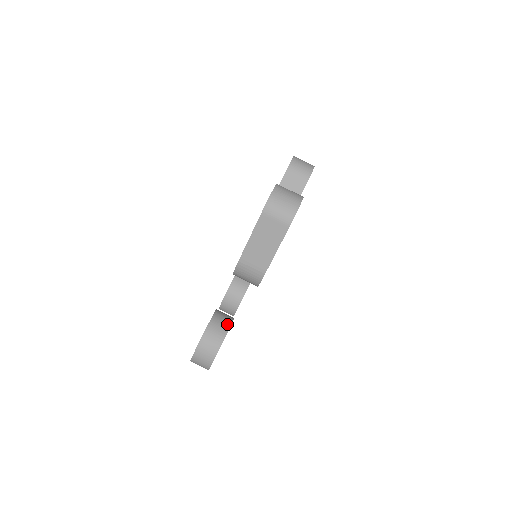
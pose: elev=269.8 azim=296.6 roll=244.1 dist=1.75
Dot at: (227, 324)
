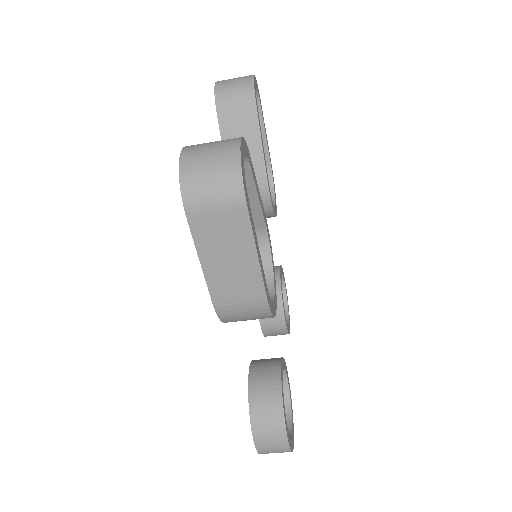
Dot at: (275, 380)
